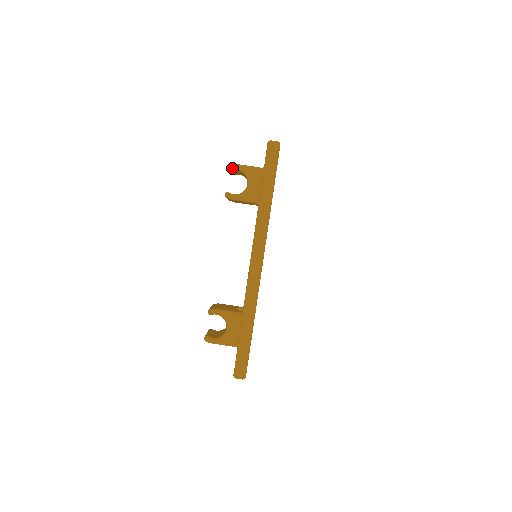
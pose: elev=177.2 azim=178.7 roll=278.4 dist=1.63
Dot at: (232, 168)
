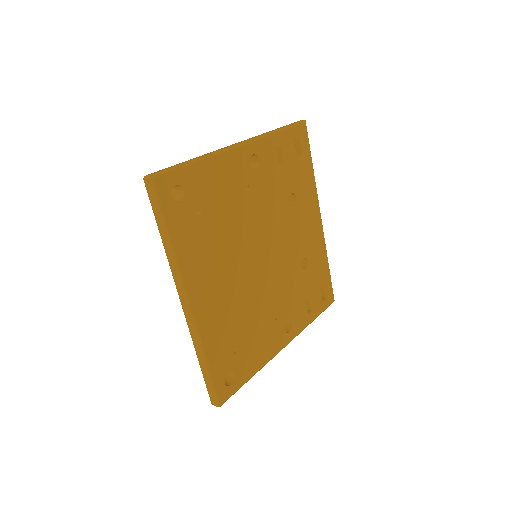
Dot at: occluded
